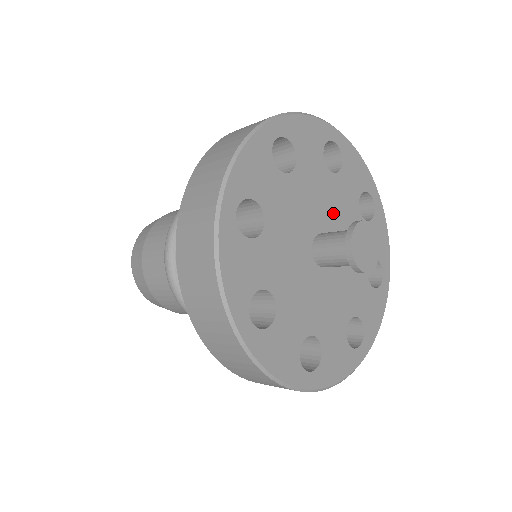
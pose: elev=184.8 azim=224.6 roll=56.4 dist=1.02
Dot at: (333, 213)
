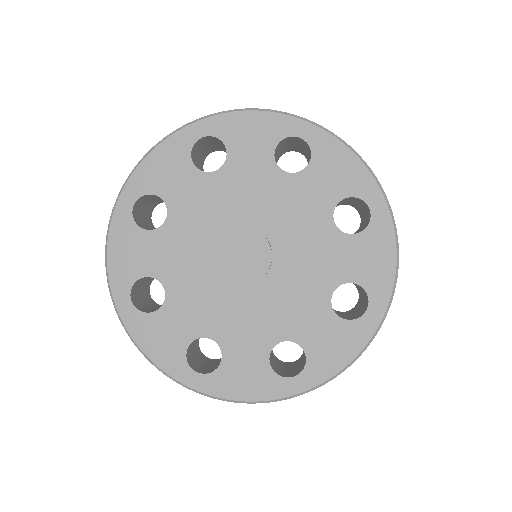
Dot at: (277, 218)
